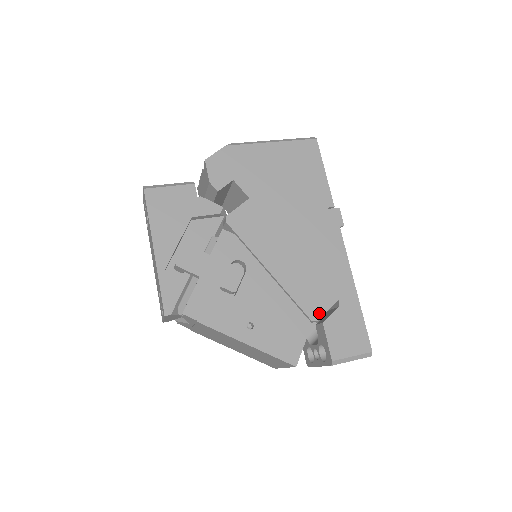
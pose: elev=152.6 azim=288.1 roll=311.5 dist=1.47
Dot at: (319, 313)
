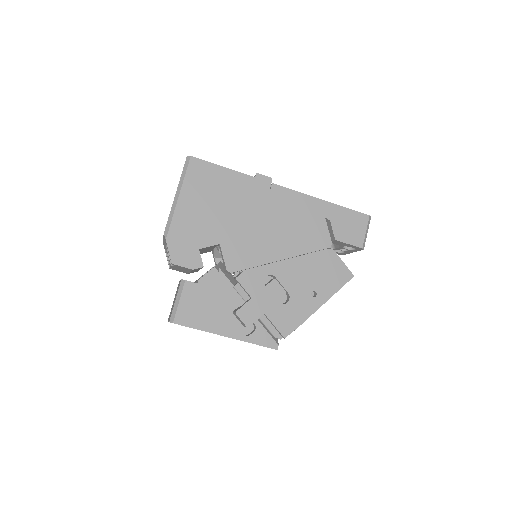
Dot at: (328, 239)
